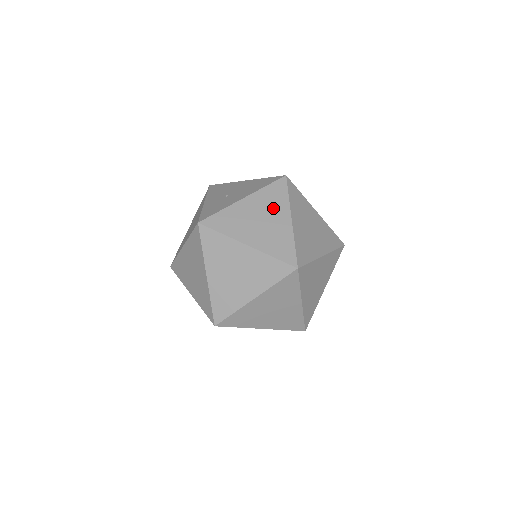
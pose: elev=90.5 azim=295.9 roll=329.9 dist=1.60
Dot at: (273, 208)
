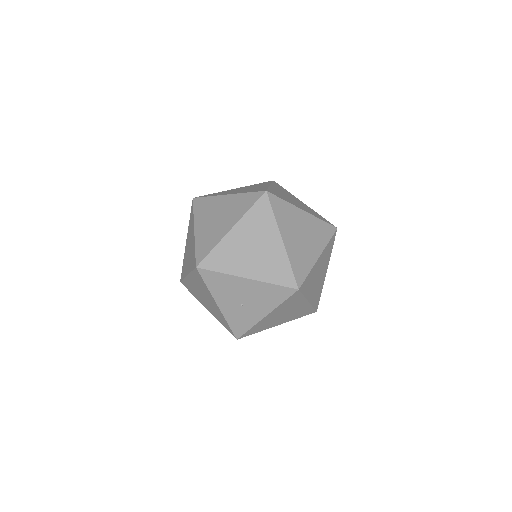
Dot at: (292, 307)
